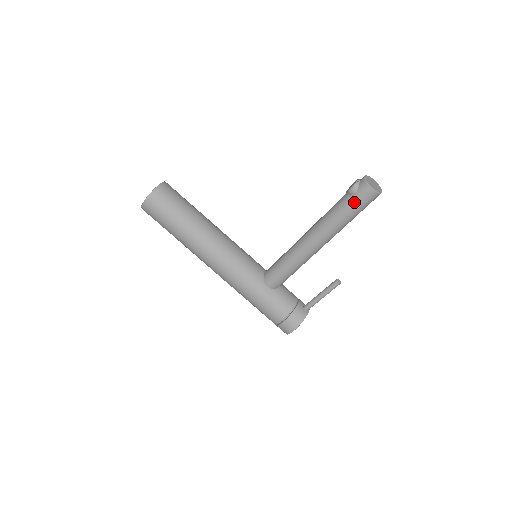
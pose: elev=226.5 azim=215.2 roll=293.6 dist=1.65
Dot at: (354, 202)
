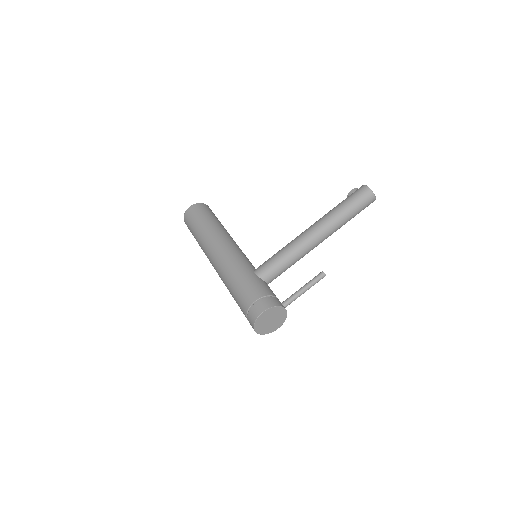
Dot at: (351, 197)
